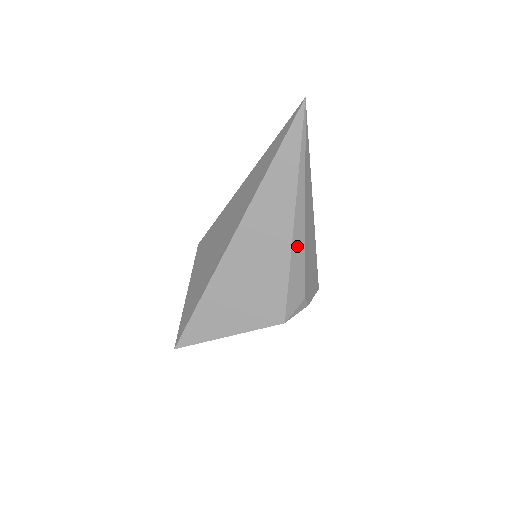
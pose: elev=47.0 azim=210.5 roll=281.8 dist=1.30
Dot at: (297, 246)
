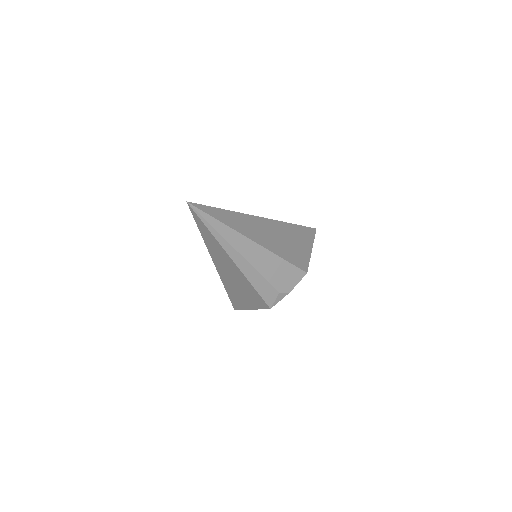
Dot at: (247, 271)
